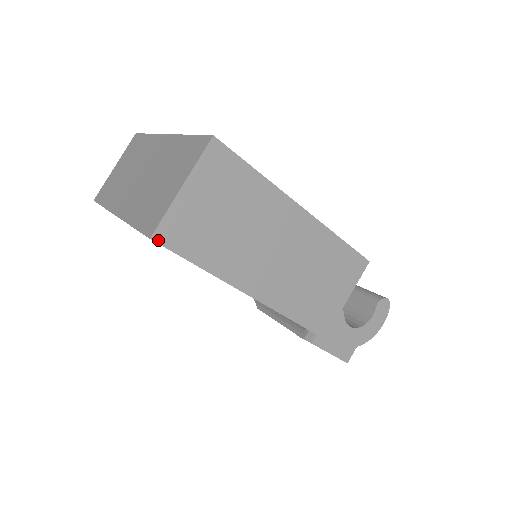
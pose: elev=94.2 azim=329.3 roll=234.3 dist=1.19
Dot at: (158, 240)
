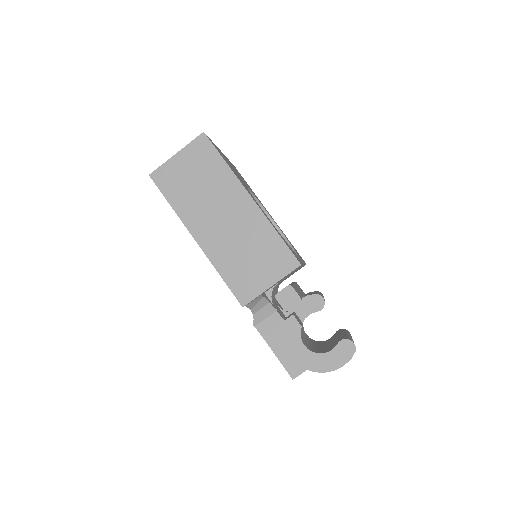
Dot at: (153, 178)
